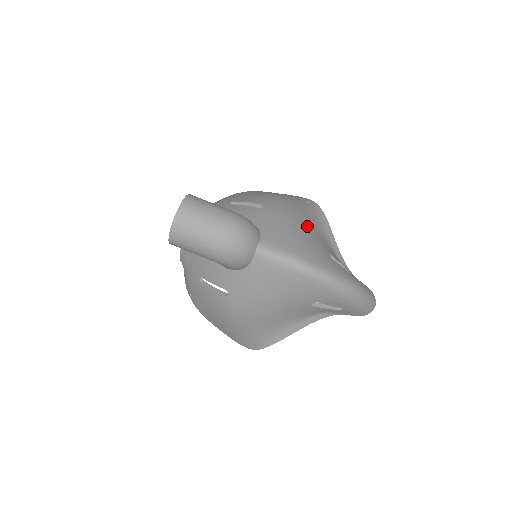
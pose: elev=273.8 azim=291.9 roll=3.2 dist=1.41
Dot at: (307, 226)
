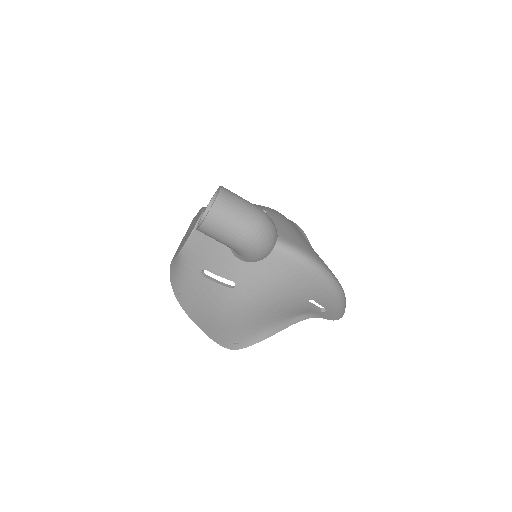
Dot at: occluded
